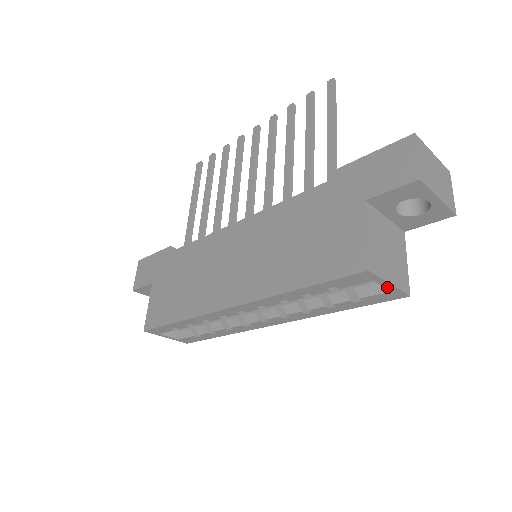
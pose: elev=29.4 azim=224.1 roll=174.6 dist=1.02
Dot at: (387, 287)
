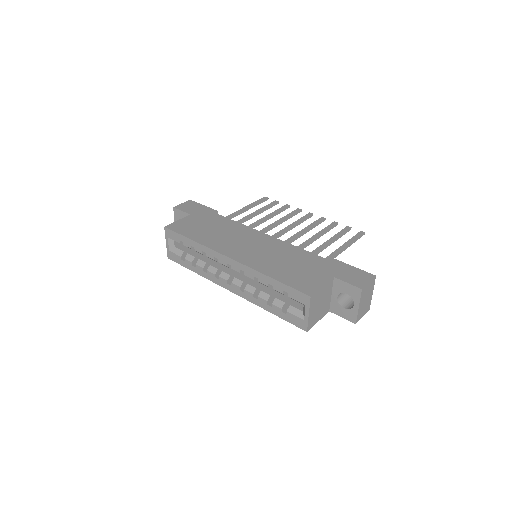
Dot at: (305, 315)
